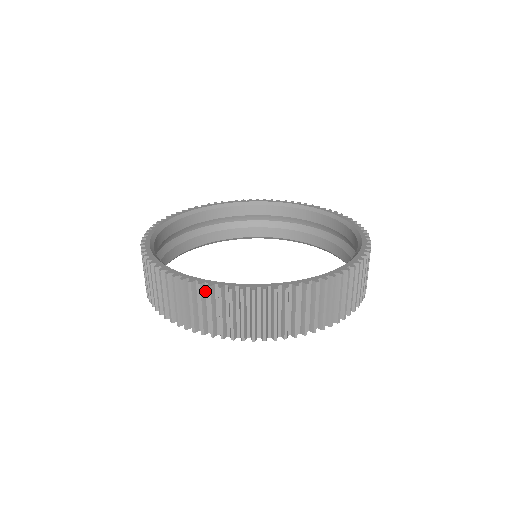
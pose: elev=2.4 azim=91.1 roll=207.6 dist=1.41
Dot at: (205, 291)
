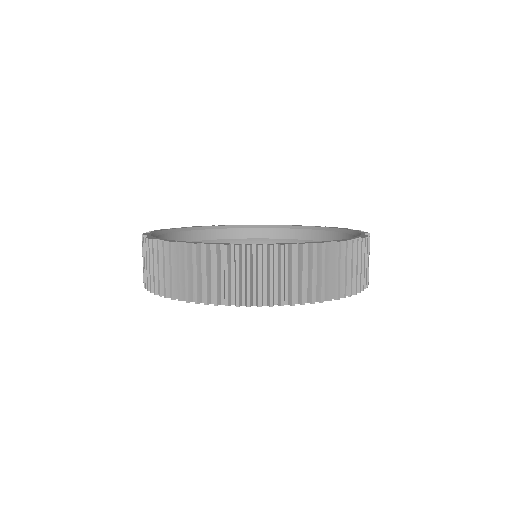
Dot at: (274, 254)
